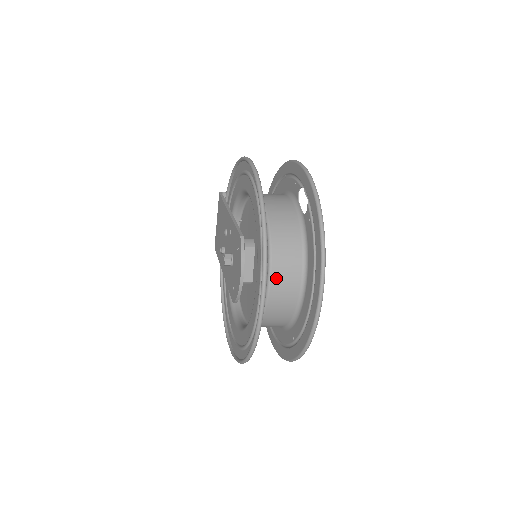
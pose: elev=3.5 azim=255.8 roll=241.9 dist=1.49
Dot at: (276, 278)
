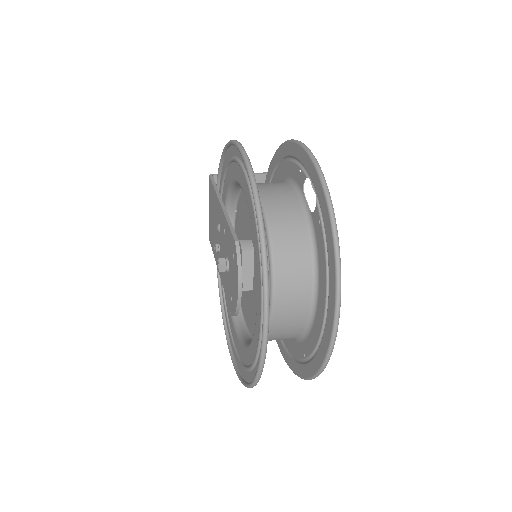
Dot at: (281, 294)
